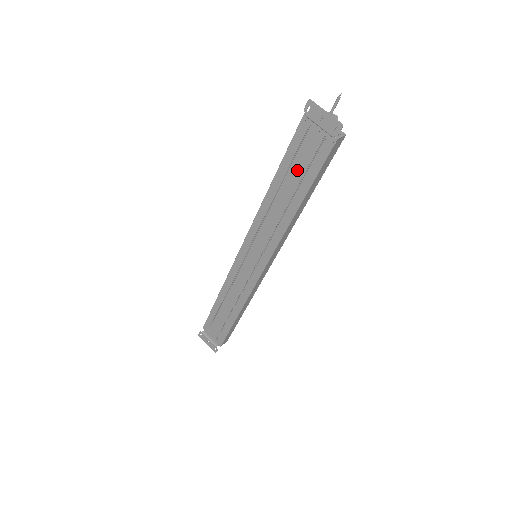
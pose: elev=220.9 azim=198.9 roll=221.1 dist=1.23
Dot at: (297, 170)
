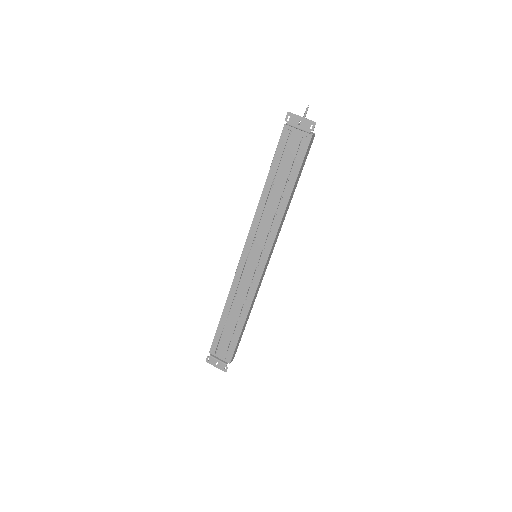
Dot at: (285, 167)
